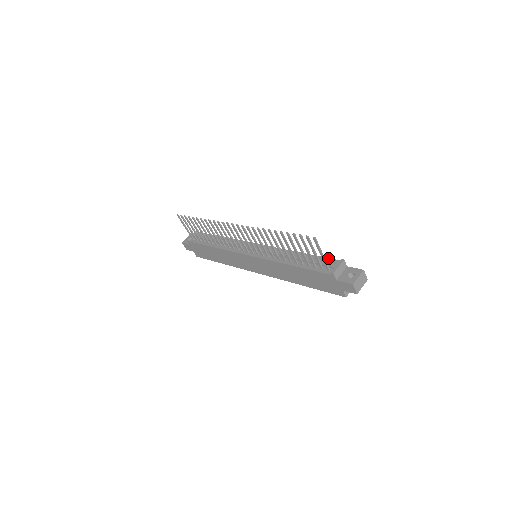
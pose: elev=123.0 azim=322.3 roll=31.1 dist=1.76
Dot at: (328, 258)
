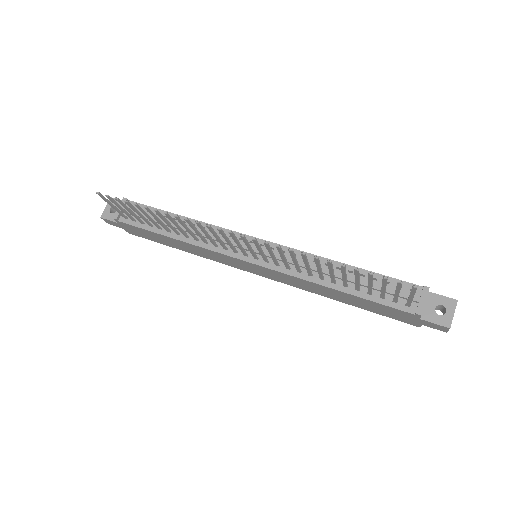
Dot at: (398, 280)
